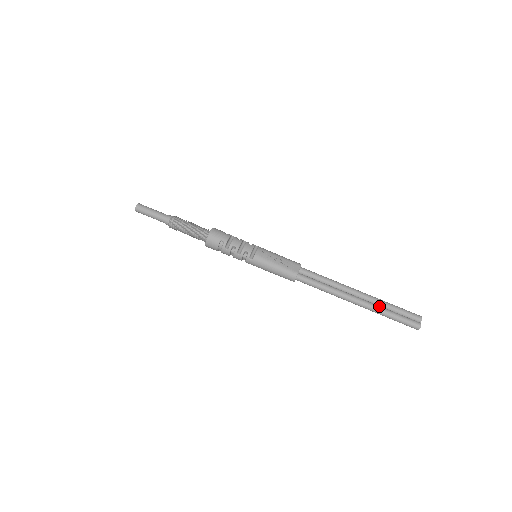
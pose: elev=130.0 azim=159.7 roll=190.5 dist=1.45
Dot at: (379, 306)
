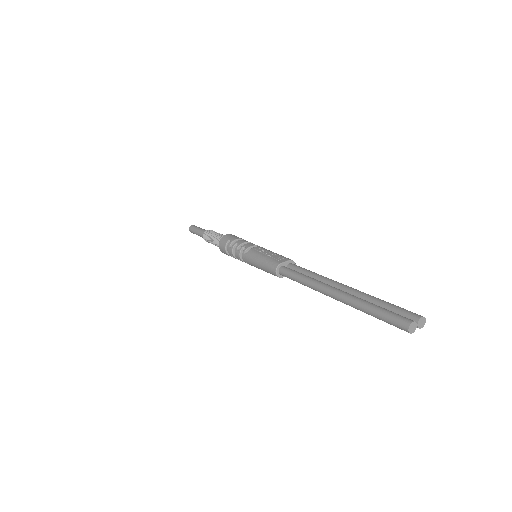
Dot at: (360, 298)
